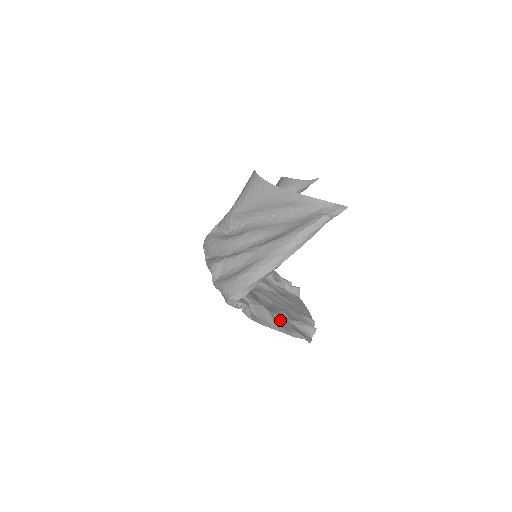
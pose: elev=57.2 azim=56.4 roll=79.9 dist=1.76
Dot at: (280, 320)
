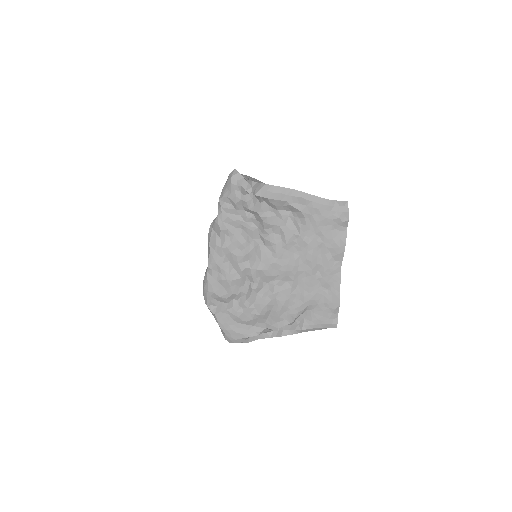
Dot at: (304, 212)
